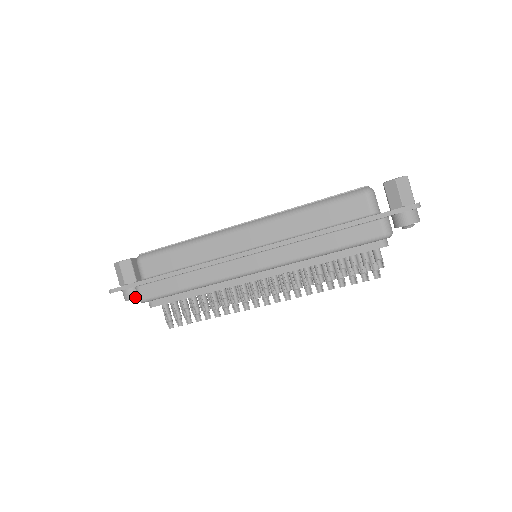
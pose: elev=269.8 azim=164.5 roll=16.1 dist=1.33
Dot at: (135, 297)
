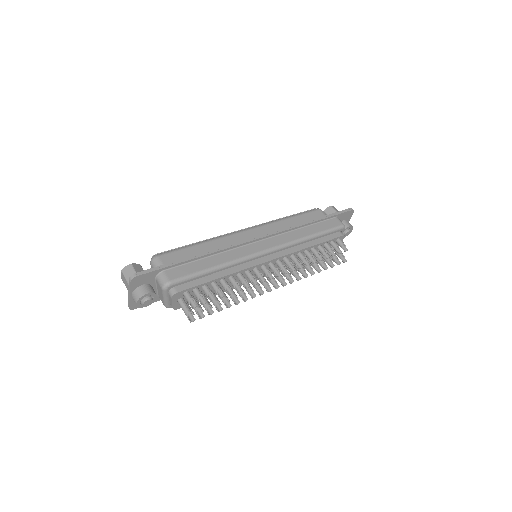
Dot at: (152, 292)
